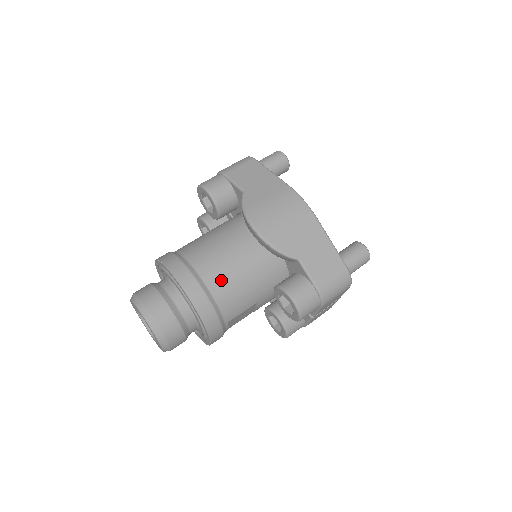
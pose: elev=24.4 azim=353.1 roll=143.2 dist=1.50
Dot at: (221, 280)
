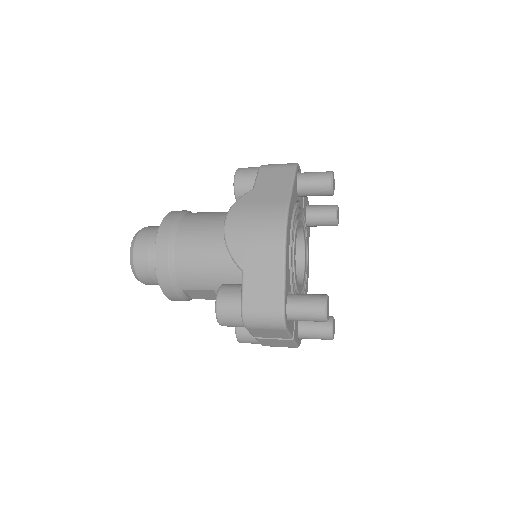
Dot at: (187, 251)
